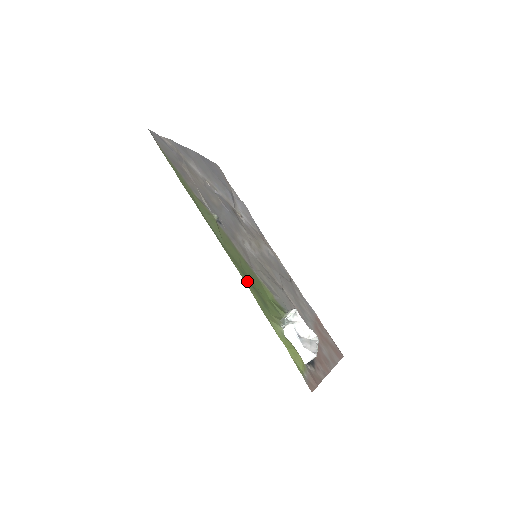
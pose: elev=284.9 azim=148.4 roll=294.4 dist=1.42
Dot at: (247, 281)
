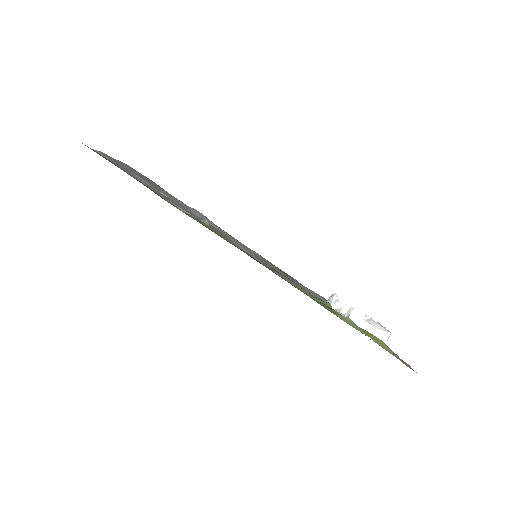
Dot at: occluded
